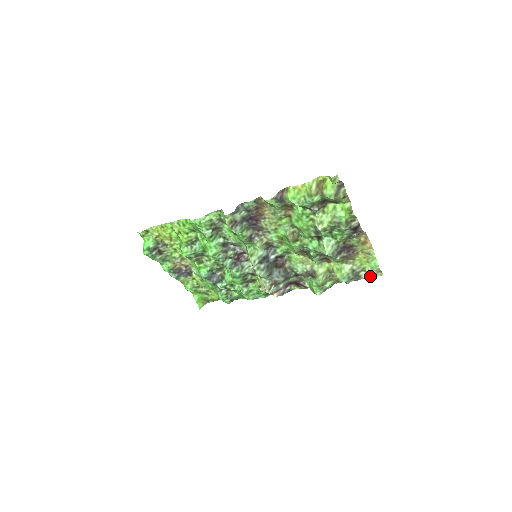
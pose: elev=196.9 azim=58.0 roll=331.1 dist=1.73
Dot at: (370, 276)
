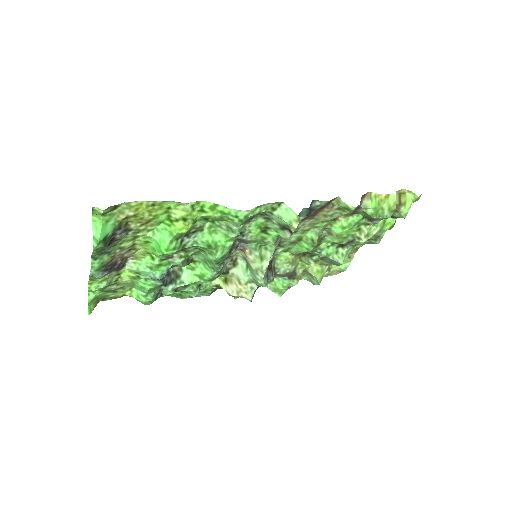
Dot at: (329, 275)
